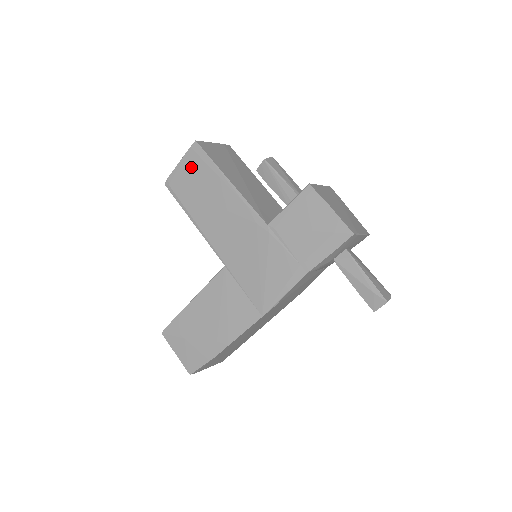
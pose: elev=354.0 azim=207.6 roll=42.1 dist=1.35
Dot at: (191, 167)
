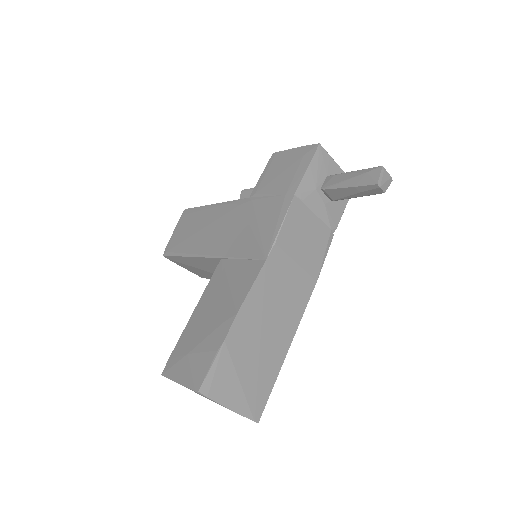
Dot at: (183, 225)
